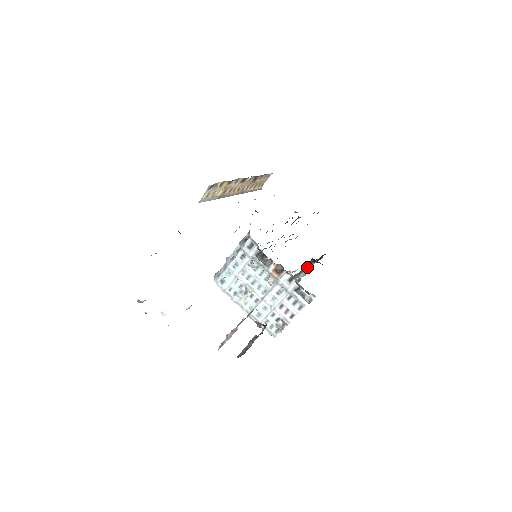
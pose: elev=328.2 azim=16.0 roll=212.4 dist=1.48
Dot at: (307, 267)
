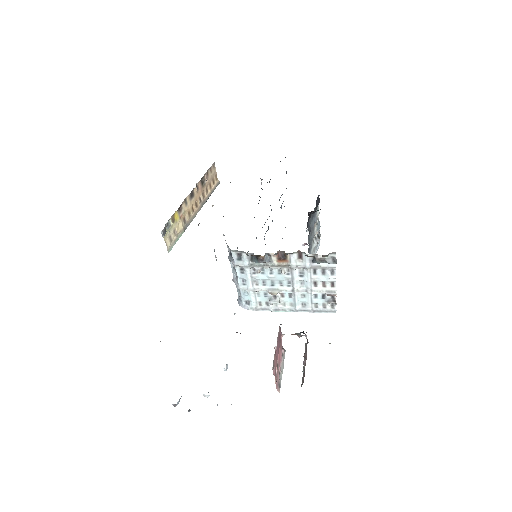
Dot at: (313, 220)
